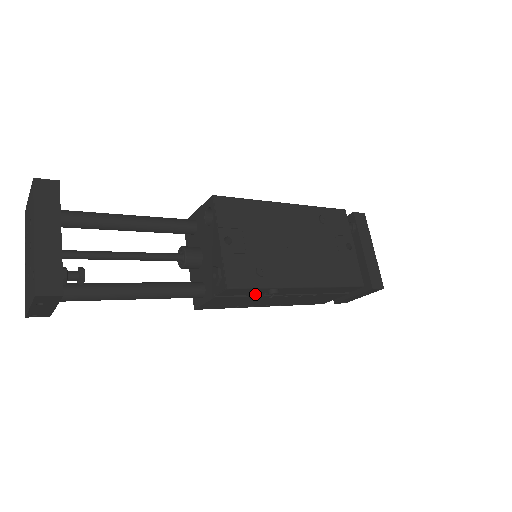
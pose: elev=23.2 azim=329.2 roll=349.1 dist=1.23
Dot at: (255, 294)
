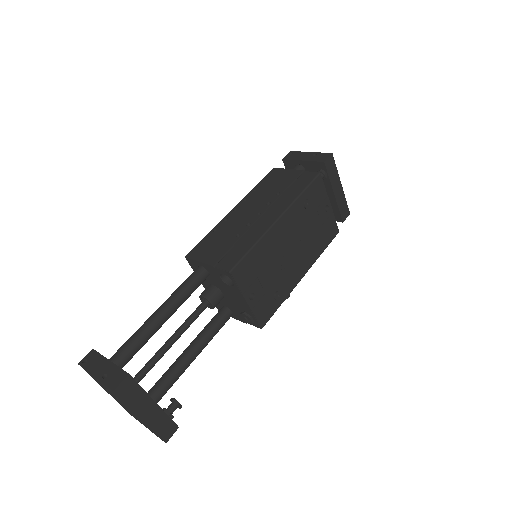
Dot at: occluded
